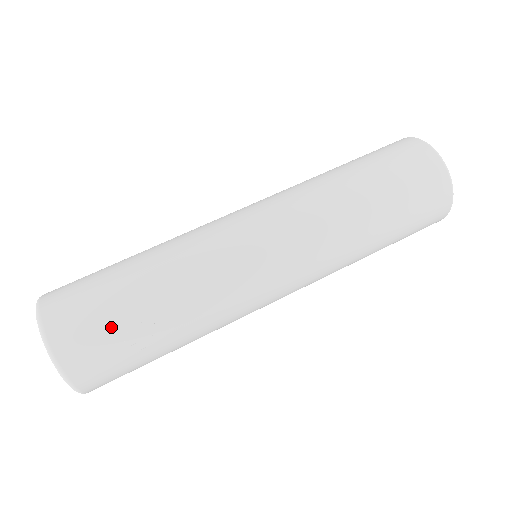
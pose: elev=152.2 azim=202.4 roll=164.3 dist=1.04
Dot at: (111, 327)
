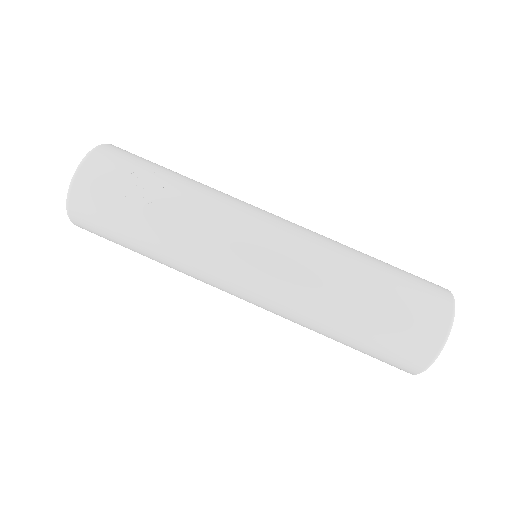
Dot at: (140, 165)
